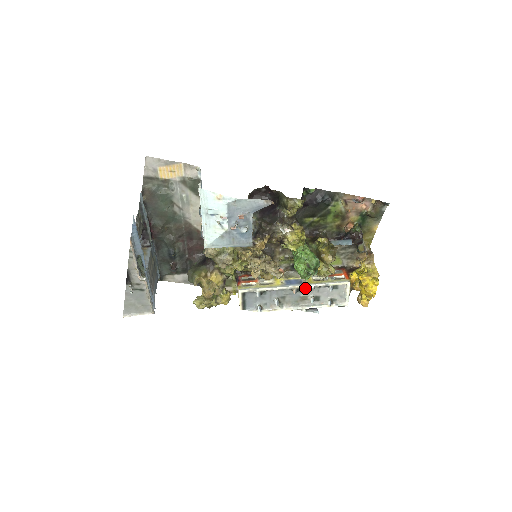
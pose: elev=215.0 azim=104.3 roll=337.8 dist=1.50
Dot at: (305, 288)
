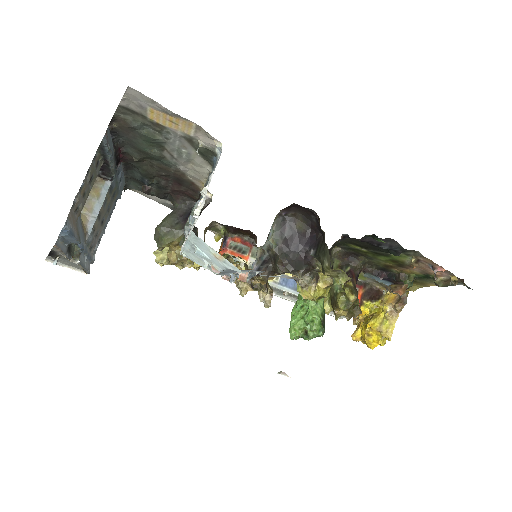
Dot at: occluded
